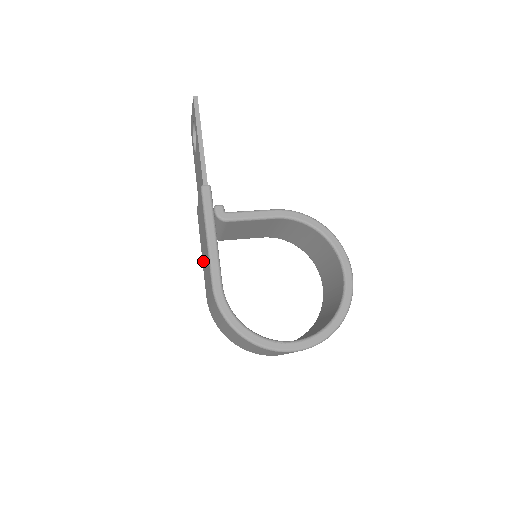
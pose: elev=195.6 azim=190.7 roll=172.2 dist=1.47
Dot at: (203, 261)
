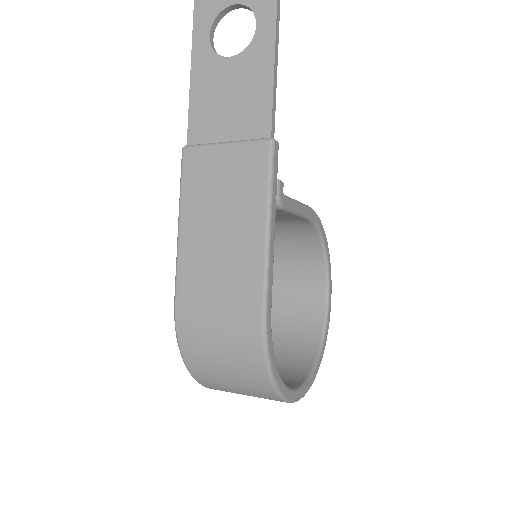
Dot at: (192, 244)
